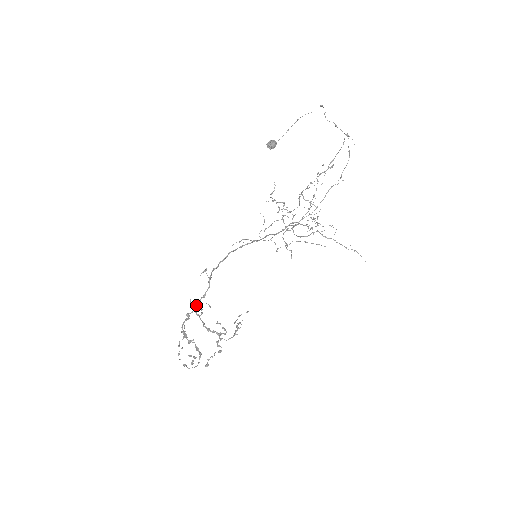
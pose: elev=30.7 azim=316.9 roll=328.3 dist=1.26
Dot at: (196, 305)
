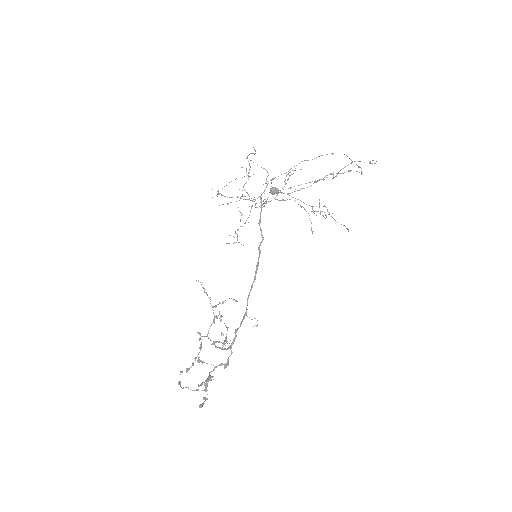
Dot at: (231, 345)
